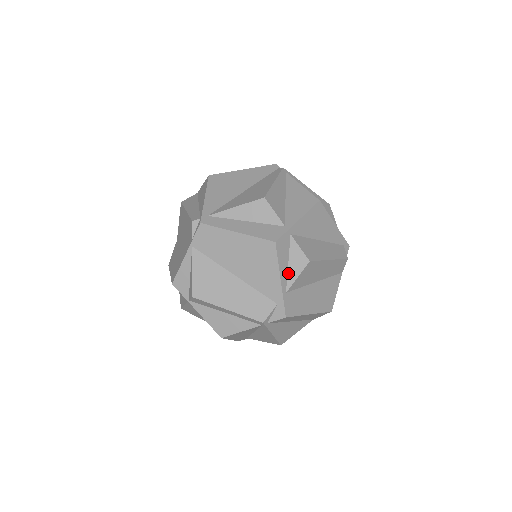
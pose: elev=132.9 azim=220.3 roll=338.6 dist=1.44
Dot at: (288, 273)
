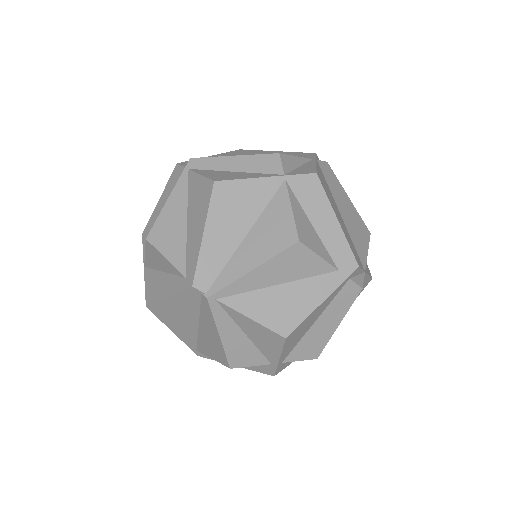
Dot at: occluded
